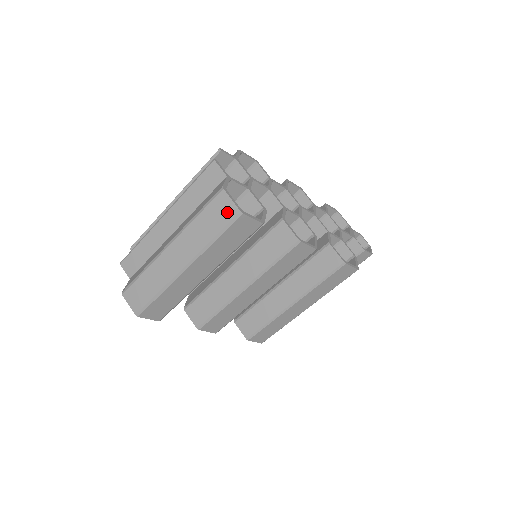
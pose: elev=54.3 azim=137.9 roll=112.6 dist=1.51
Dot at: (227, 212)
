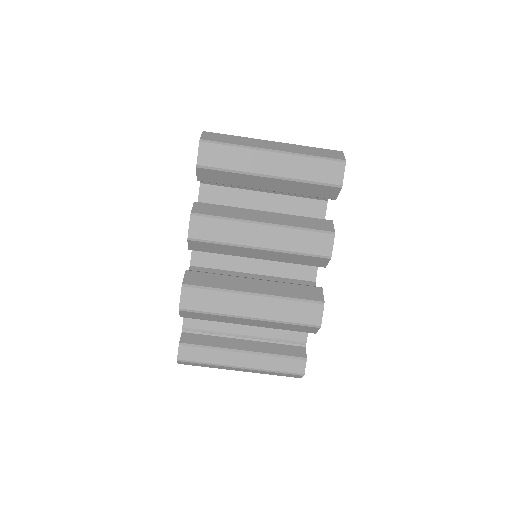
Dot at: (336, 156)
